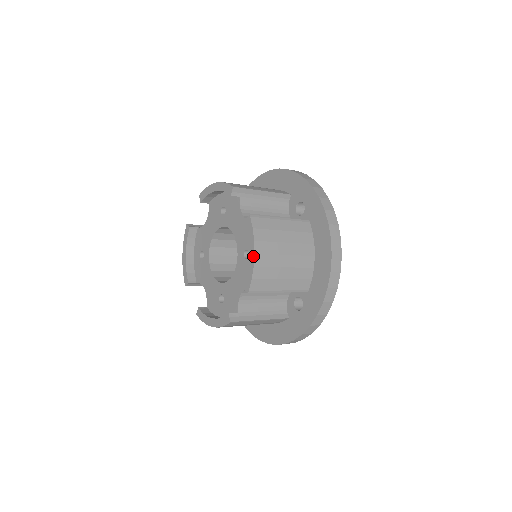
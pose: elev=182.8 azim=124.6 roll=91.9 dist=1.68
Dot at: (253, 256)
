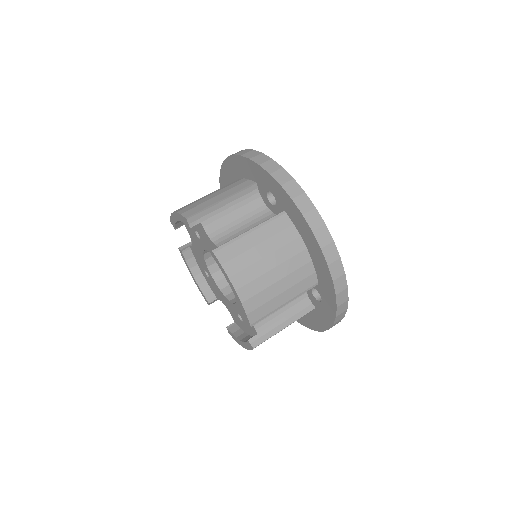
Dot at: (235, 293)
